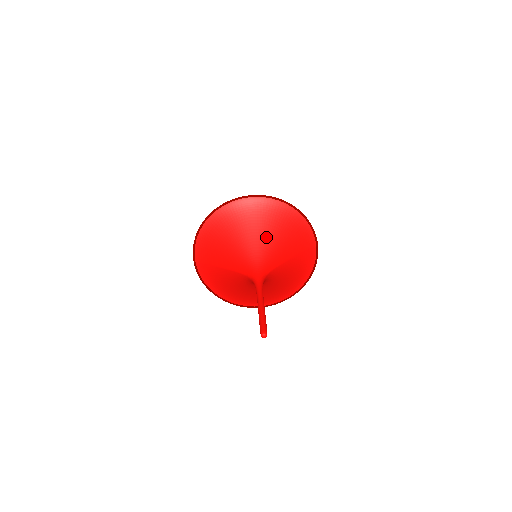
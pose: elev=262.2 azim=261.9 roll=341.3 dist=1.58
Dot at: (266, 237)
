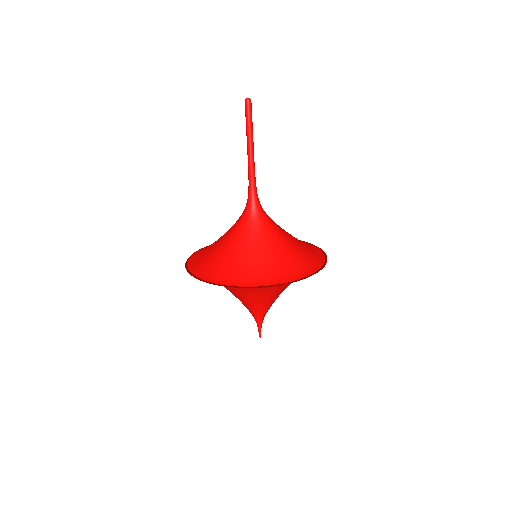
Dot at: occluded
